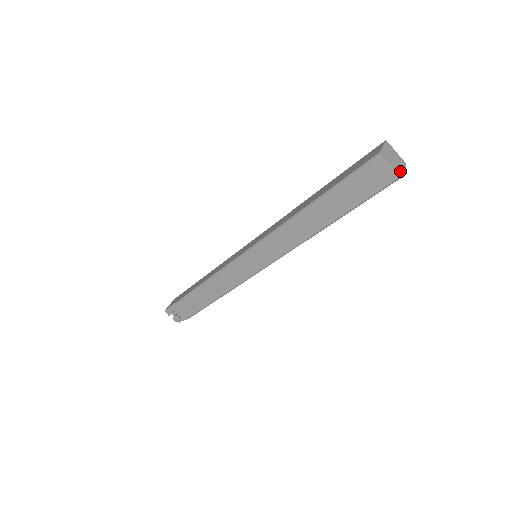
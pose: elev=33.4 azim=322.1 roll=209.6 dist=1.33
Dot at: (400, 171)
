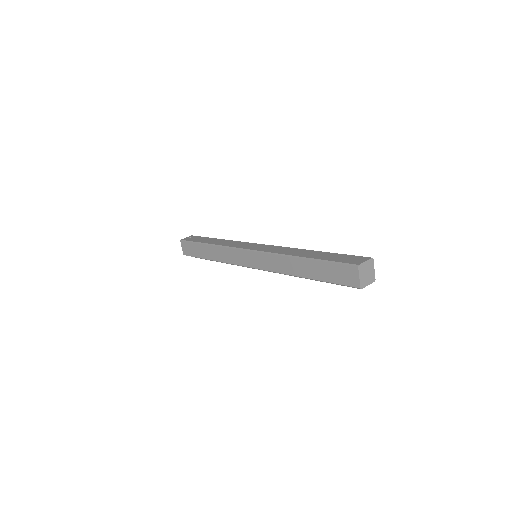
Dot at: (373, 276)
